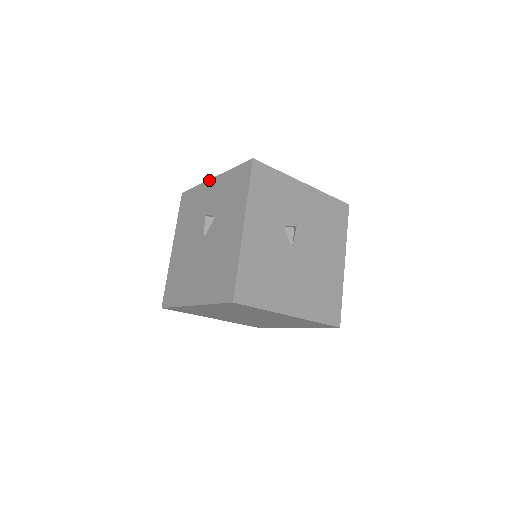
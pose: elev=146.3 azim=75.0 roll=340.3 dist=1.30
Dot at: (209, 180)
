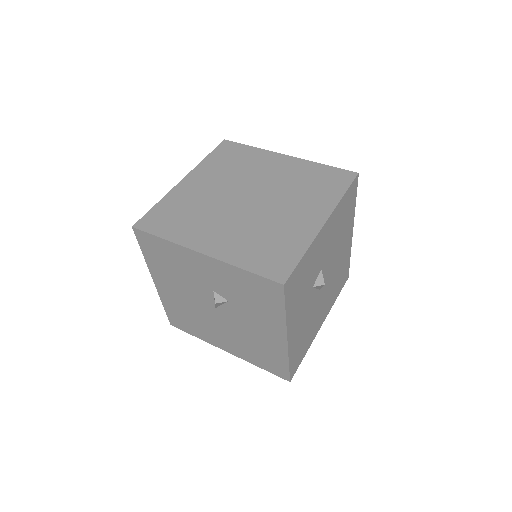
Dot at: (193, 252)
